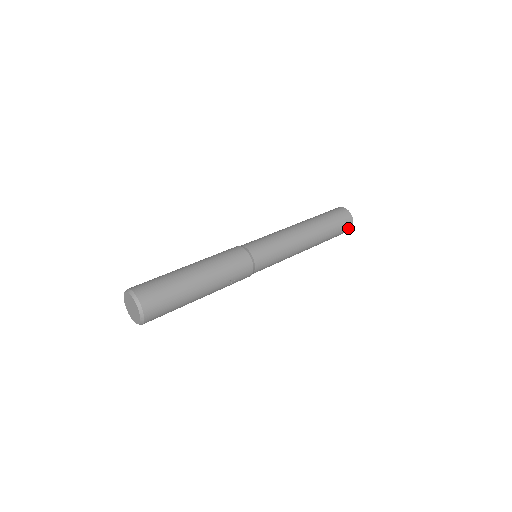
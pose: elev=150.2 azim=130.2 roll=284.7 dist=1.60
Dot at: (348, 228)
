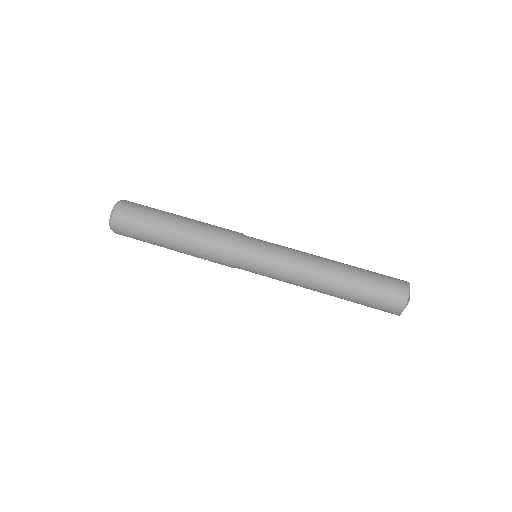
Dot at: (393, 310)
